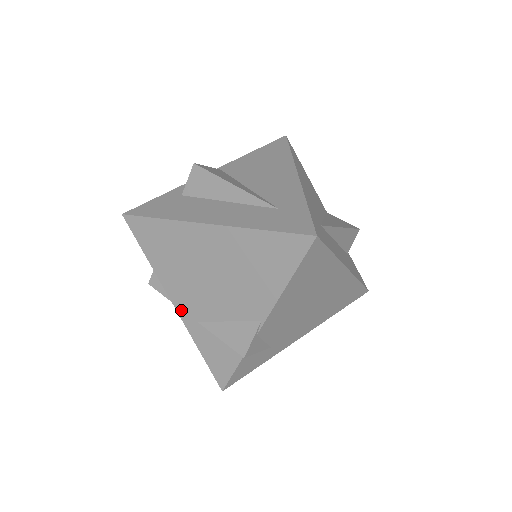
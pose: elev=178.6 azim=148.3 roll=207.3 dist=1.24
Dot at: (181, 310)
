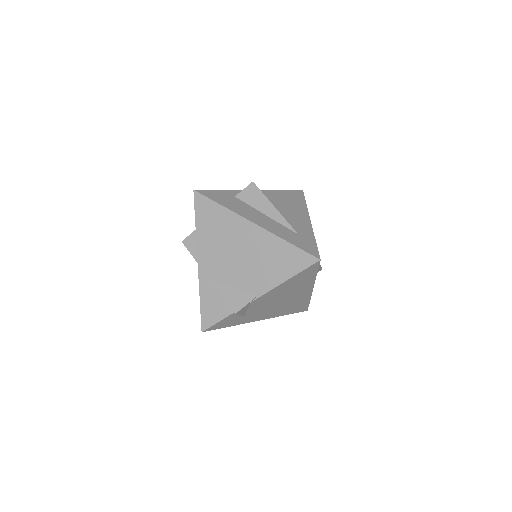
Dot at: (202, 268)
